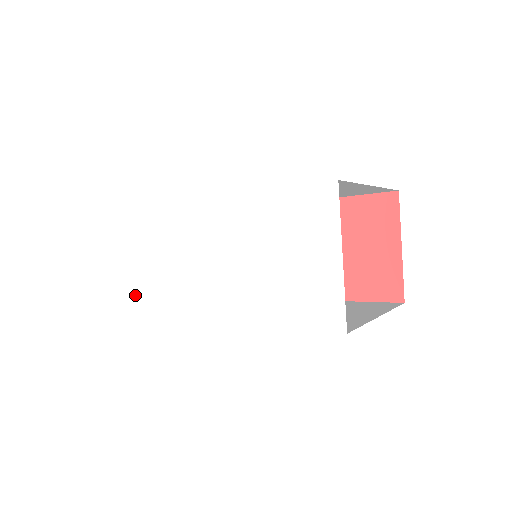
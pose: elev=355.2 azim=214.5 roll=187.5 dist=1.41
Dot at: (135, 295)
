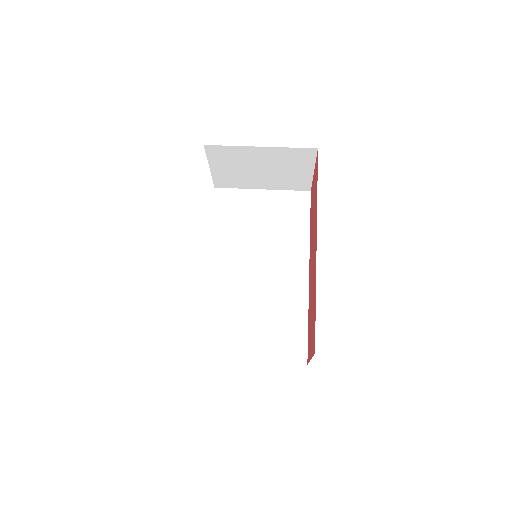
Dot at: occluded
